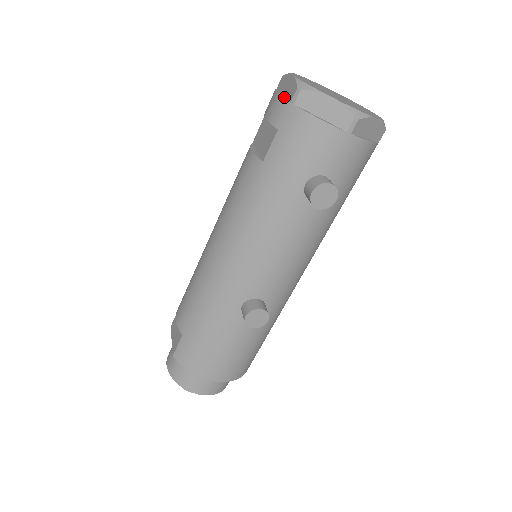
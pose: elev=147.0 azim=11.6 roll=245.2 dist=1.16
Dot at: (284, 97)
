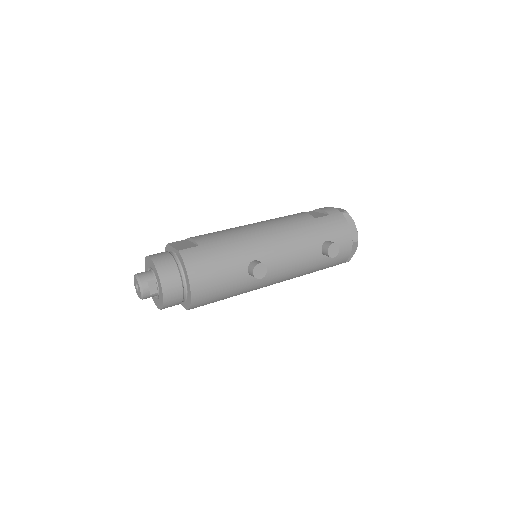
Dot at: occluded
